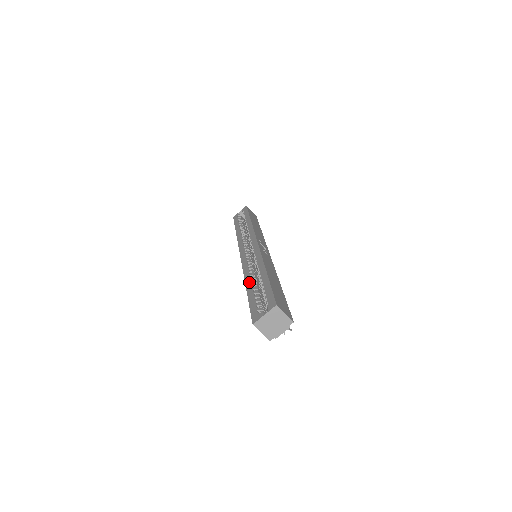
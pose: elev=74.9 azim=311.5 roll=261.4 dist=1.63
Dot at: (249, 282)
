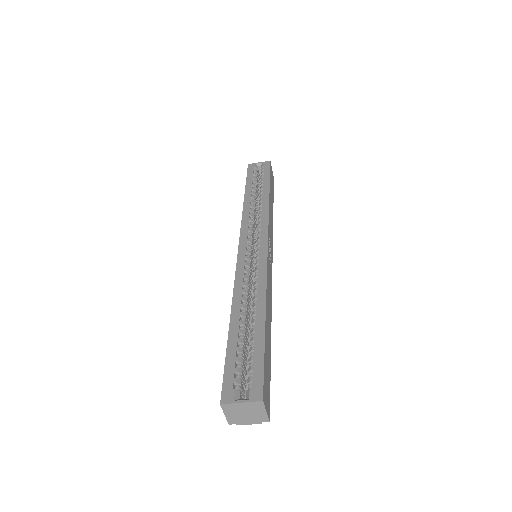
Dot at: (237, 312)
